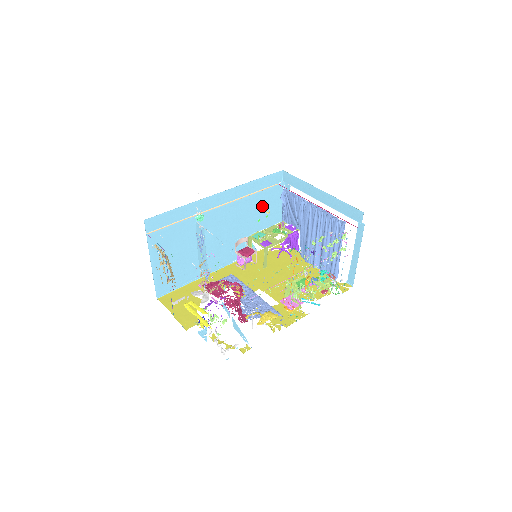
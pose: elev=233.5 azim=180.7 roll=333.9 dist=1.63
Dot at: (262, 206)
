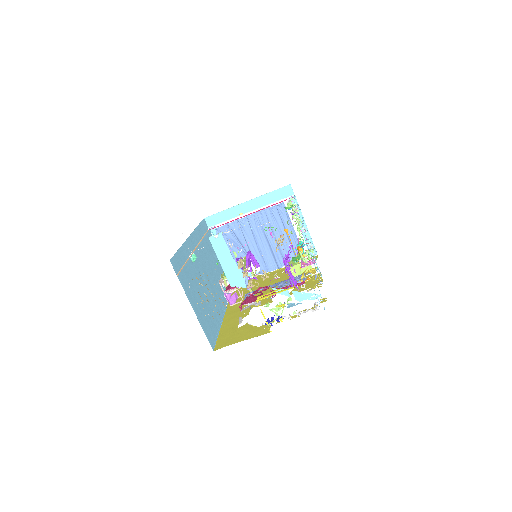
Dot at: (211, 251)
